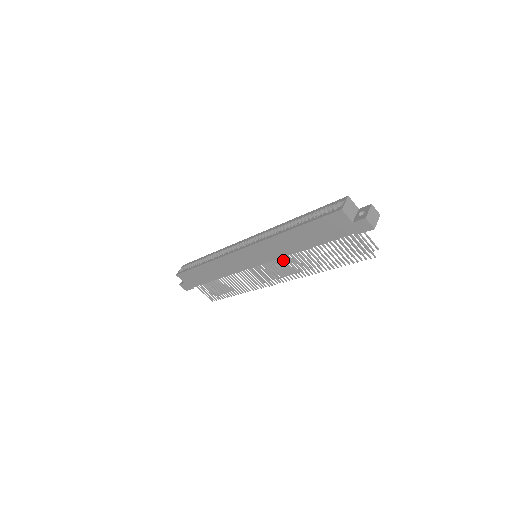
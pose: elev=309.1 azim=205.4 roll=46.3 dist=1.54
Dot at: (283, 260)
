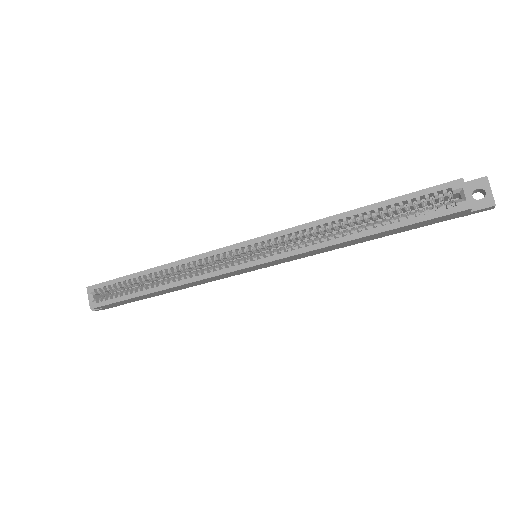
Dot at: occluded
